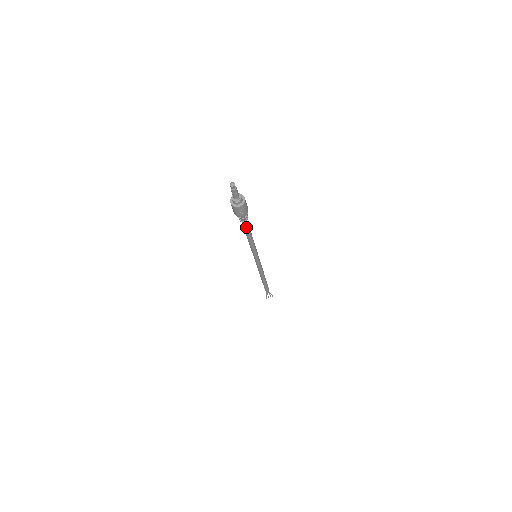
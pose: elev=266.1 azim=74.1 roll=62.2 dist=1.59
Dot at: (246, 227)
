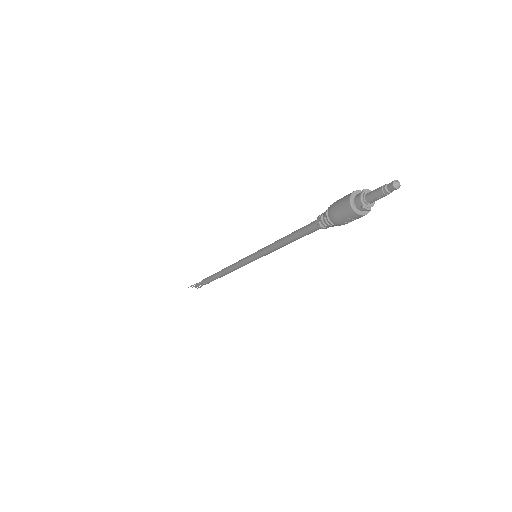
Dot at: (310, 232)
